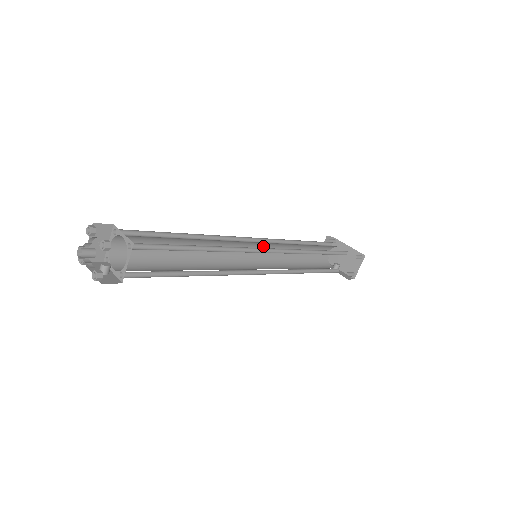
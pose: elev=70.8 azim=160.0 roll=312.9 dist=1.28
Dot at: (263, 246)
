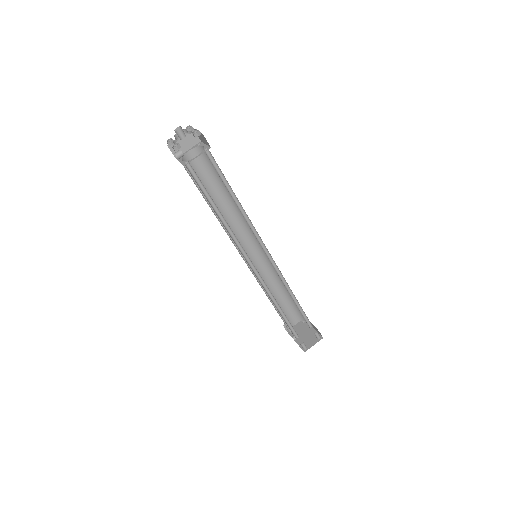
Dot at: (262, 261)
